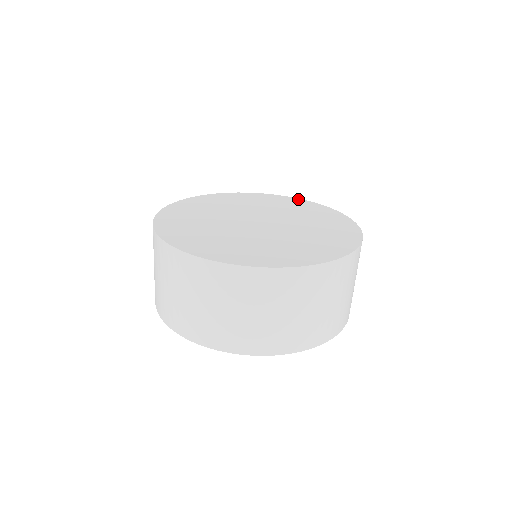
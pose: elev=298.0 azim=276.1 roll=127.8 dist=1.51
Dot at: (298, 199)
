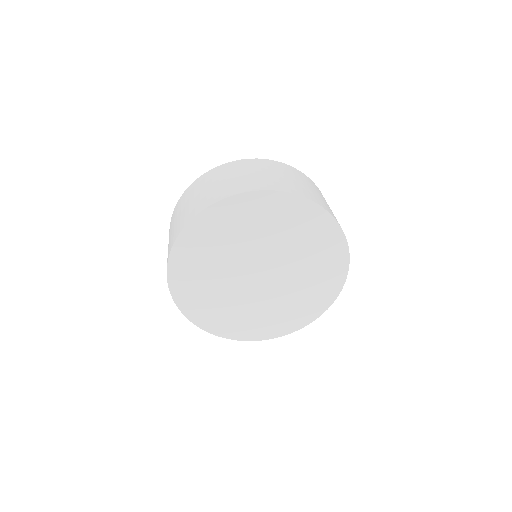
Dot at: (232, 200)
